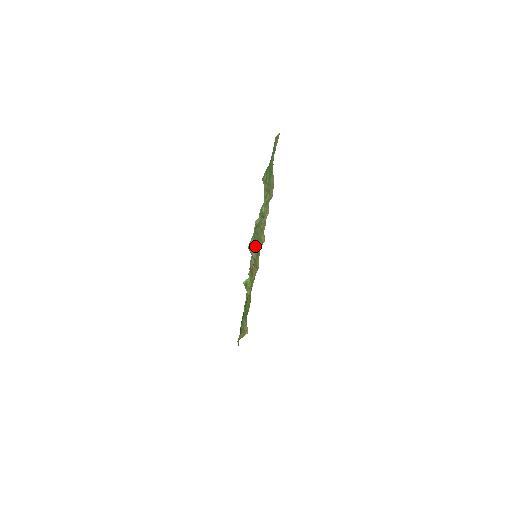
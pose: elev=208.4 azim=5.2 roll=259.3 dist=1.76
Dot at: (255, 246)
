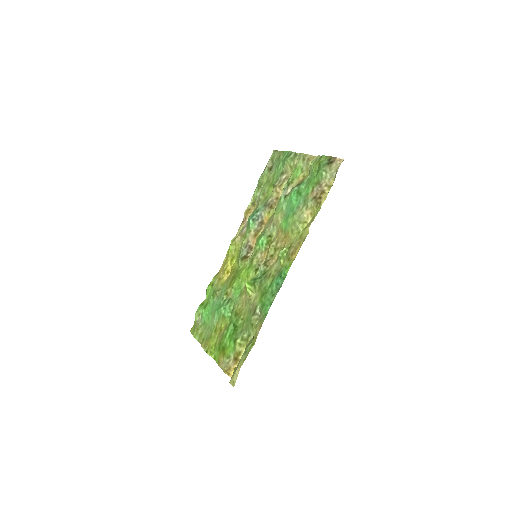
Dot at: (285, 213)
